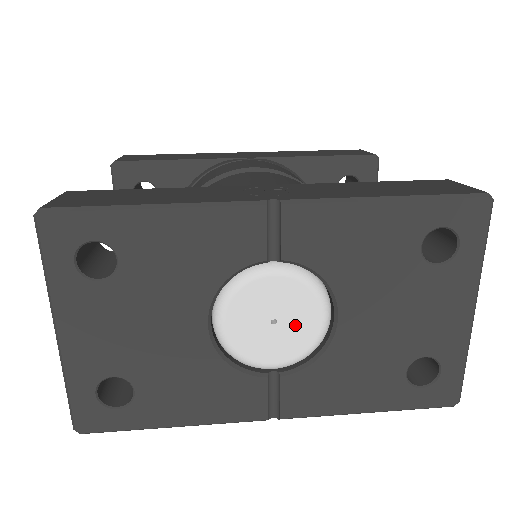
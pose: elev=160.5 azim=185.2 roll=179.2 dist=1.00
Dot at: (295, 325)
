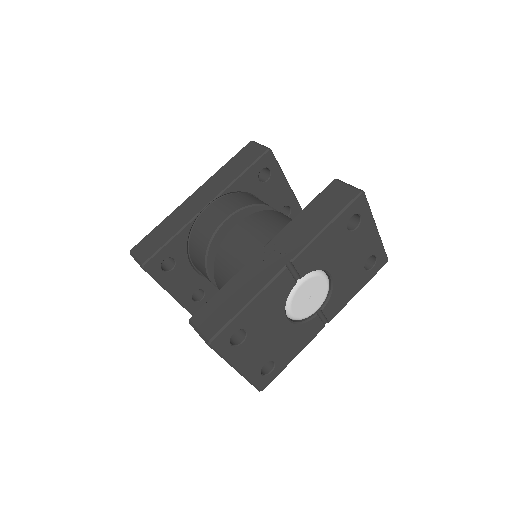
Dot at: (318, 291)
